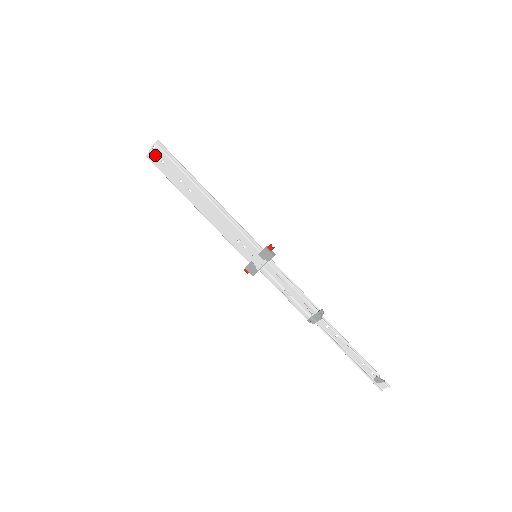
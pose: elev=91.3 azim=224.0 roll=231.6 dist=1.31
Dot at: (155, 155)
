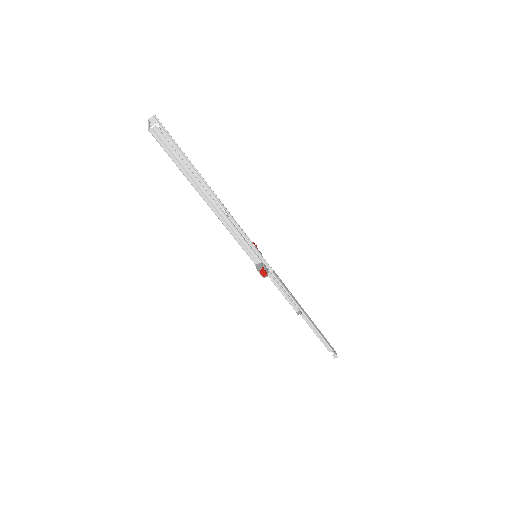
Dot at: occluded
